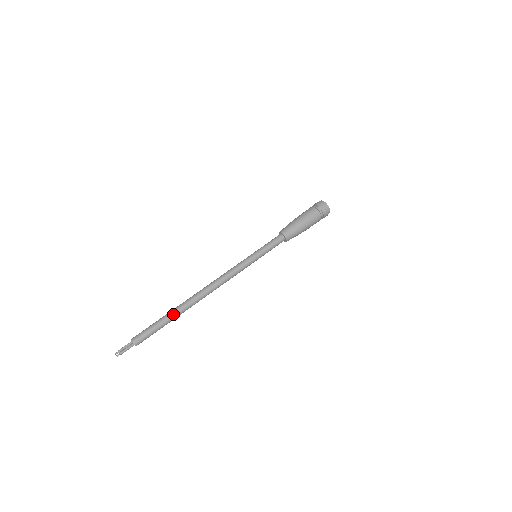
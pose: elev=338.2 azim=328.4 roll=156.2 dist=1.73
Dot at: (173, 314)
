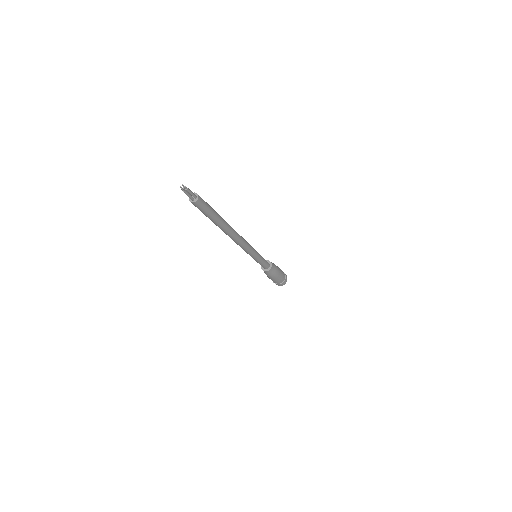
Dot at: occluded
